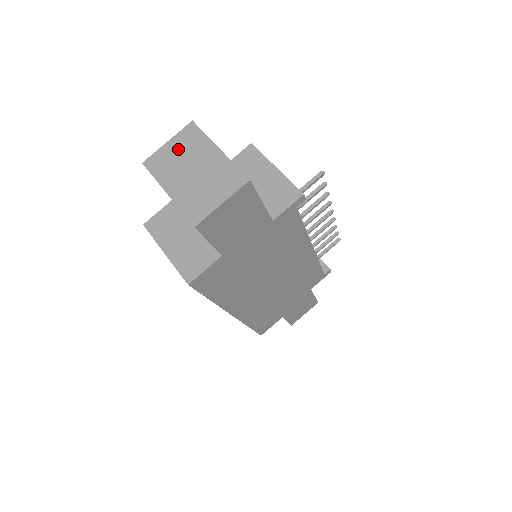
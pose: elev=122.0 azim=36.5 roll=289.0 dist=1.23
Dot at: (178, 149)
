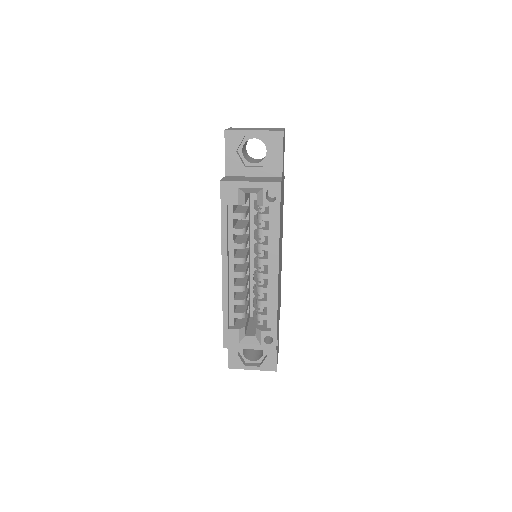
Dot at: (237, 128)
